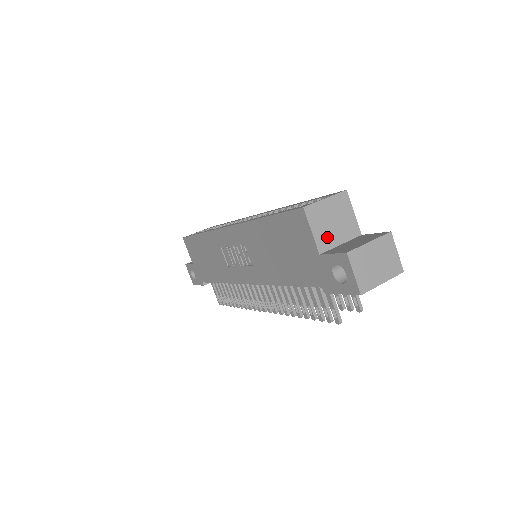
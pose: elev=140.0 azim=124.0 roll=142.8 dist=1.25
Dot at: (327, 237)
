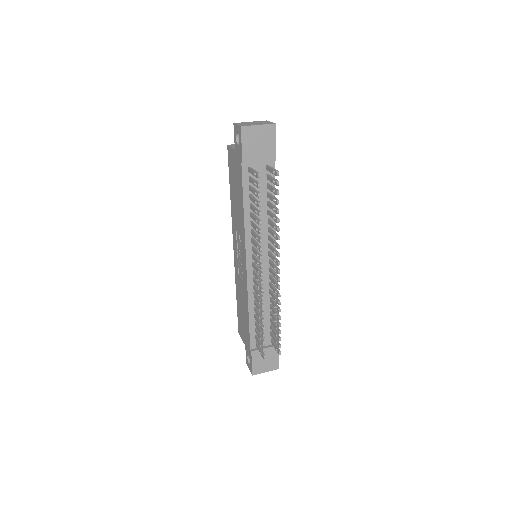
Dot at: occluded
